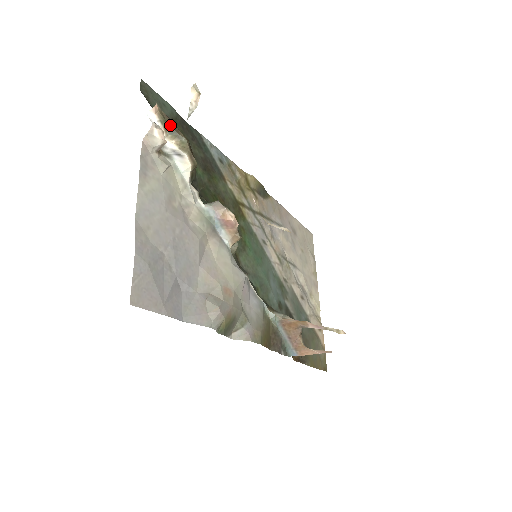
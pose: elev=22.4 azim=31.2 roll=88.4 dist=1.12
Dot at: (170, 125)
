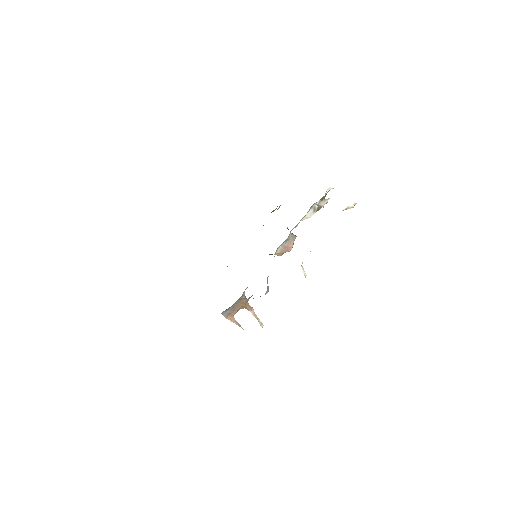
Dot at: occluded
